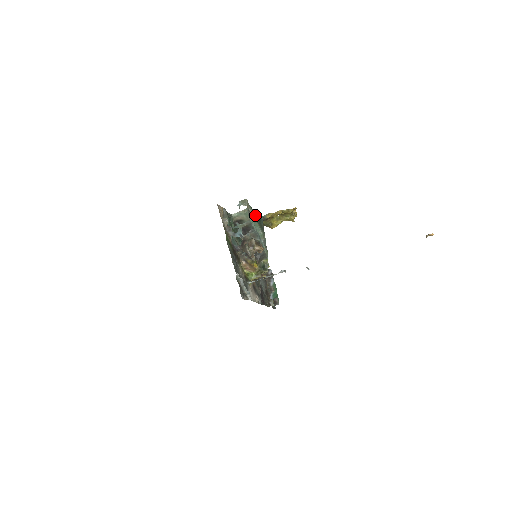
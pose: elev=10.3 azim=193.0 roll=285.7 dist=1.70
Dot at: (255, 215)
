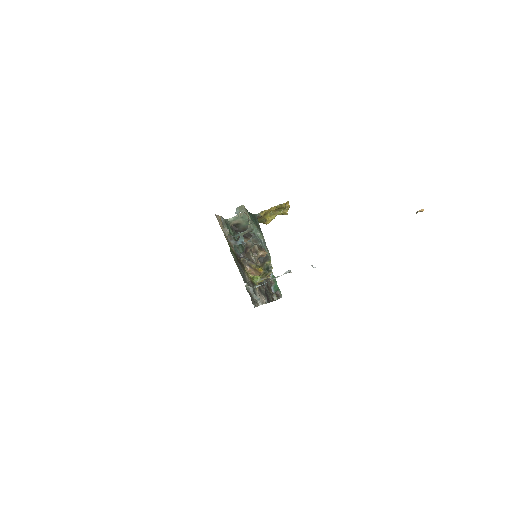
Dot at: (251, 217)
